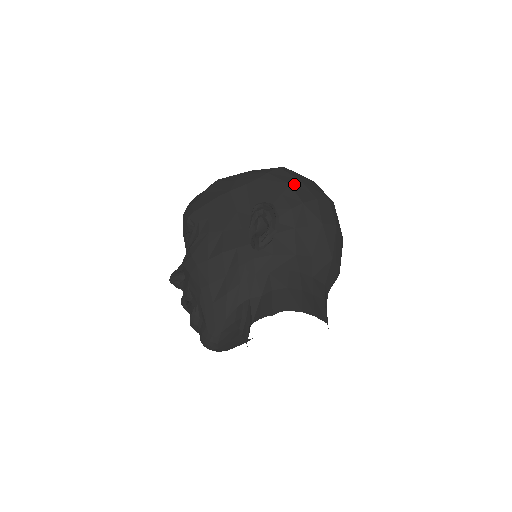
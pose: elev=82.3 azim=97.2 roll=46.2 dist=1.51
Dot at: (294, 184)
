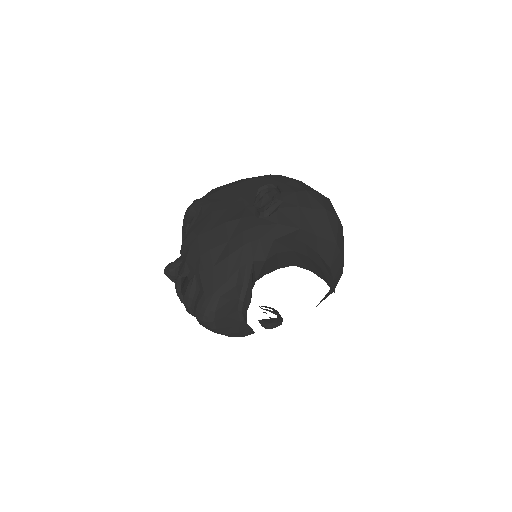
Dot at: (296, 180)
